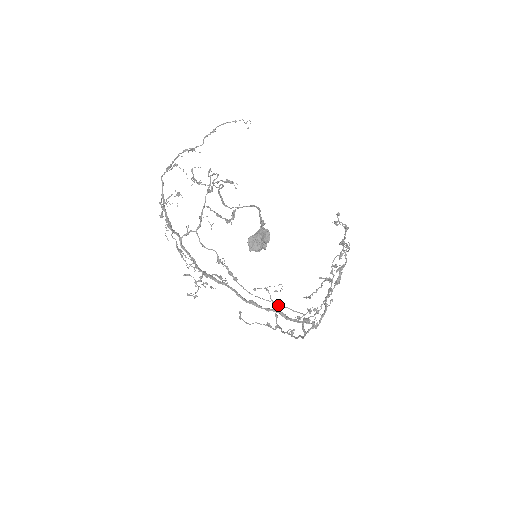
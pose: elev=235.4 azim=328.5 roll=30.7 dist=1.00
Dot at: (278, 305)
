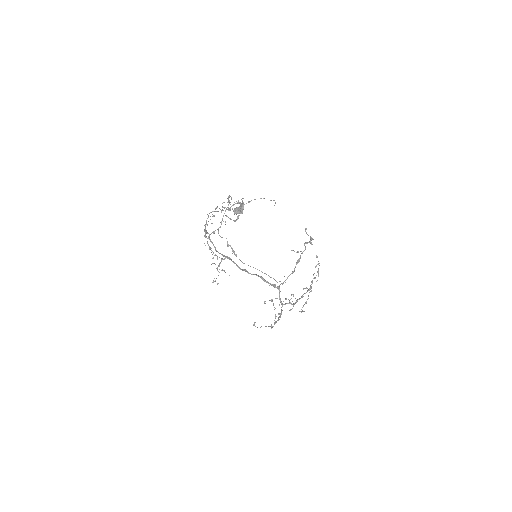
Dot at: (259, 270)
